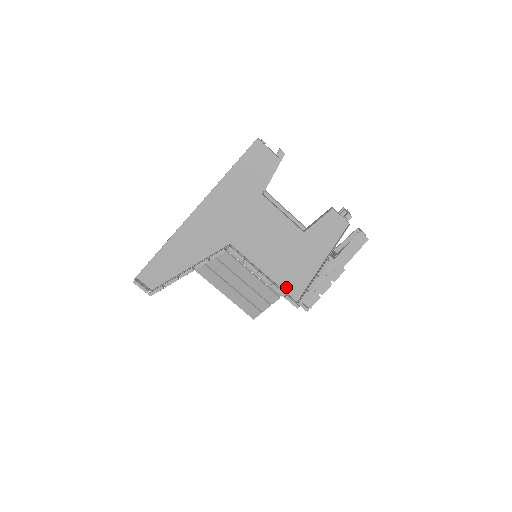
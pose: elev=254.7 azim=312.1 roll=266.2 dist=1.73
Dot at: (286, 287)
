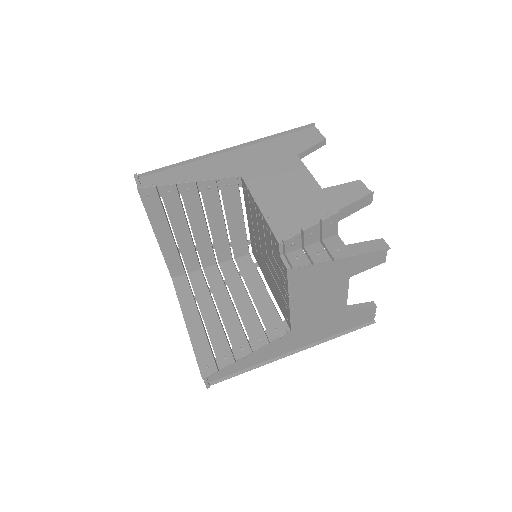
Dot at: (277, 227)
